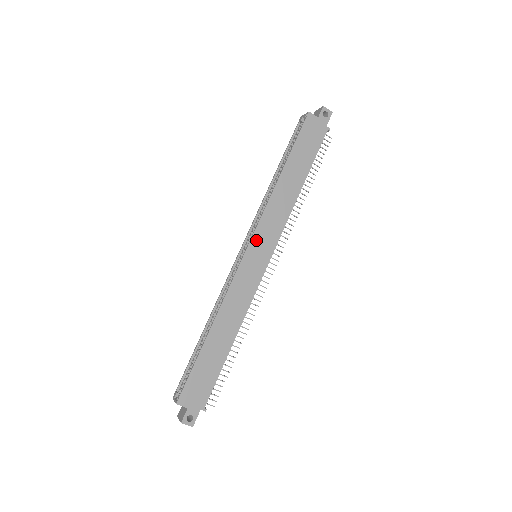
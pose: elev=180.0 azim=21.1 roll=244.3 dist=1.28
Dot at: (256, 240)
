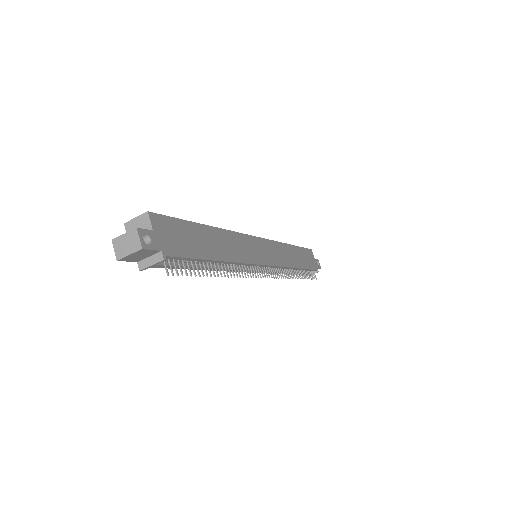
Dot at: (266, 244)
